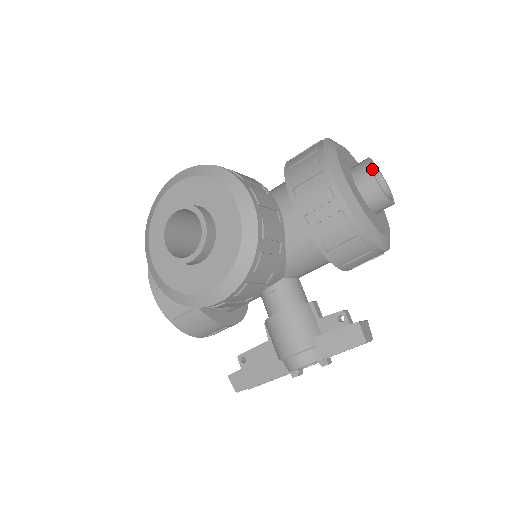
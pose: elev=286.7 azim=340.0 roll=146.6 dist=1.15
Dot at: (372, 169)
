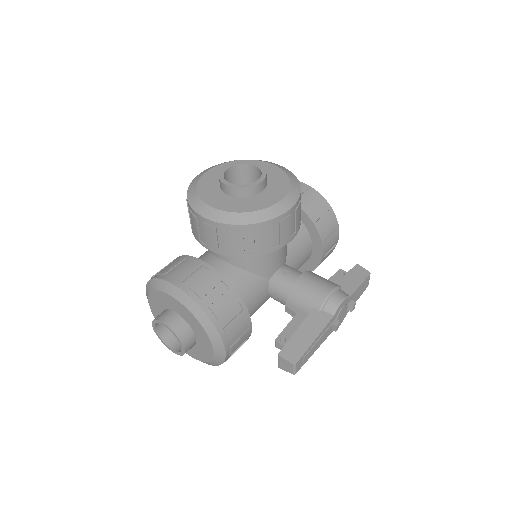
Dot at: occluded
